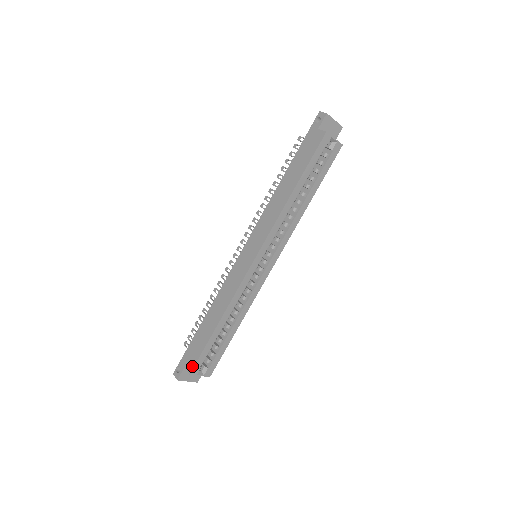
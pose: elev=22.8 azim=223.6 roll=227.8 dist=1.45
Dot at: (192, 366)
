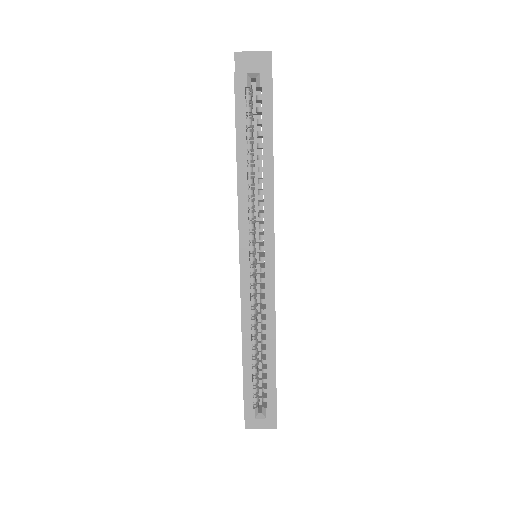
Dot at: occluded
